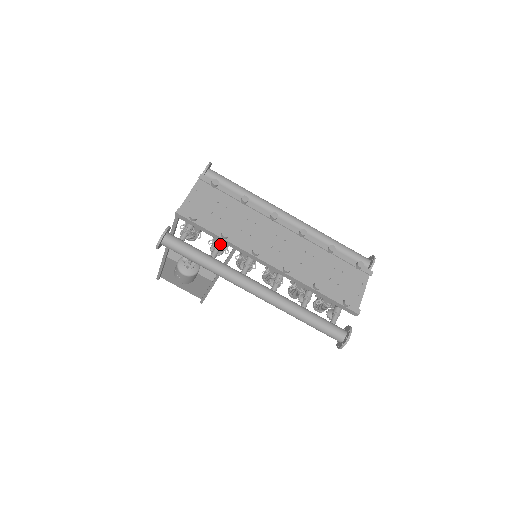
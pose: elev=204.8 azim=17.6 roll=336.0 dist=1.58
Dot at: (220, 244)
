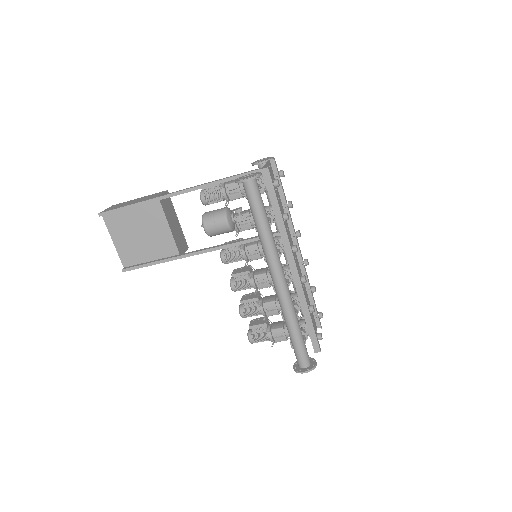
Dot at: occluded
